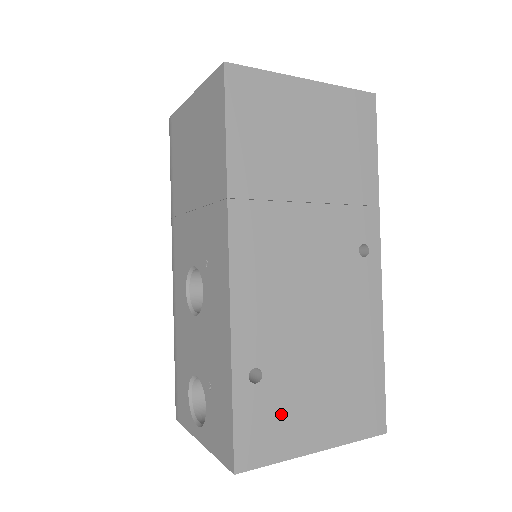
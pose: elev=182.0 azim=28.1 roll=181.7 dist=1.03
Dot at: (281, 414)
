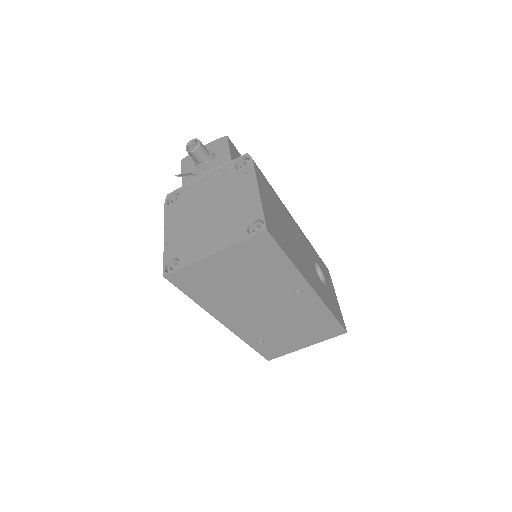
Dot at: (280, 345)
